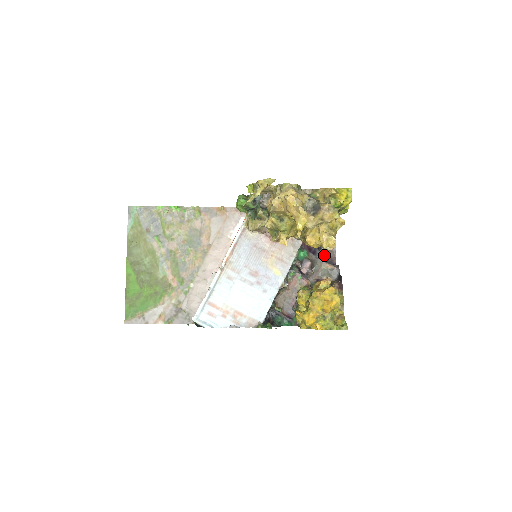
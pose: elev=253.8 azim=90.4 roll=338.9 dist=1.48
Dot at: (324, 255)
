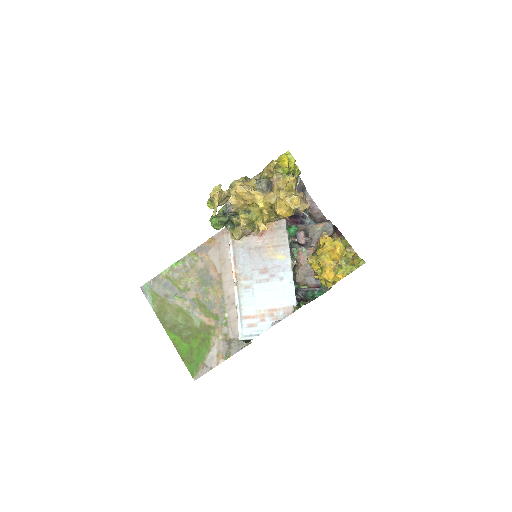
Dot at: (313, 220)
